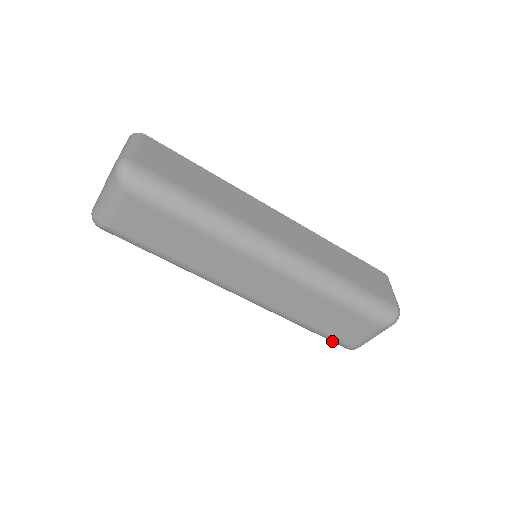
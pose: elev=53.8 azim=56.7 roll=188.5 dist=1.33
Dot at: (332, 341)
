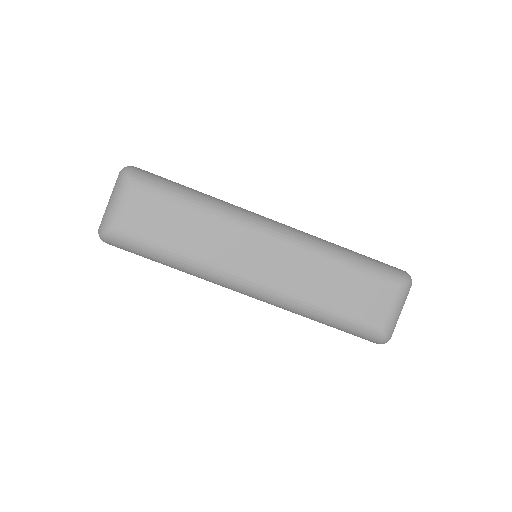
Dot at: (360, 330)
